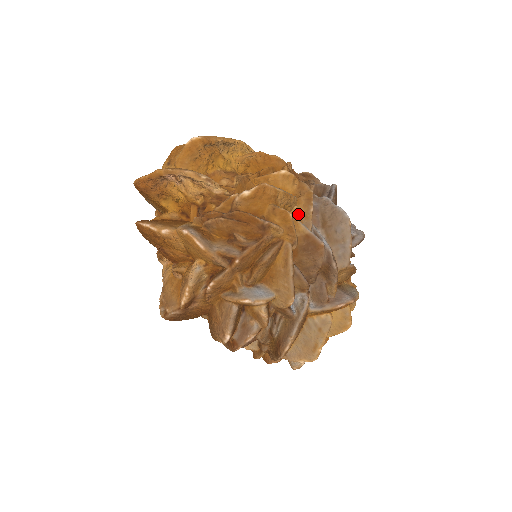
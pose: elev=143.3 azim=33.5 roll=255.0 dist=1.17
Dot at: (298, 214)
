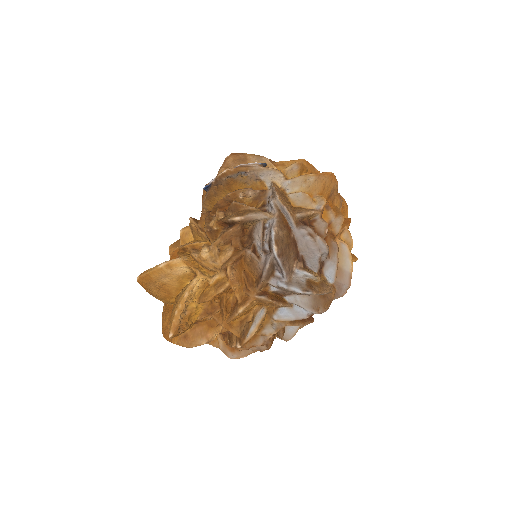
Dot at: (274, 307)
